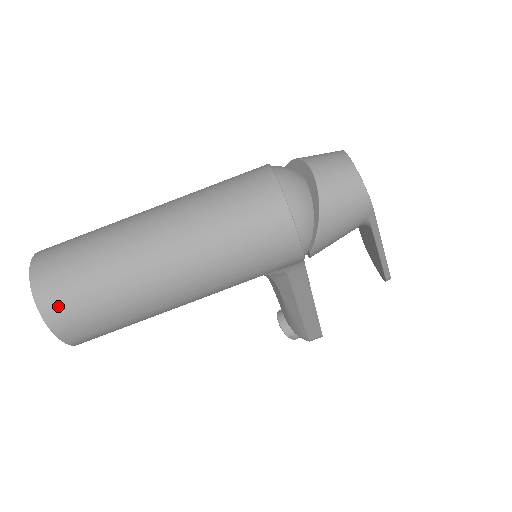
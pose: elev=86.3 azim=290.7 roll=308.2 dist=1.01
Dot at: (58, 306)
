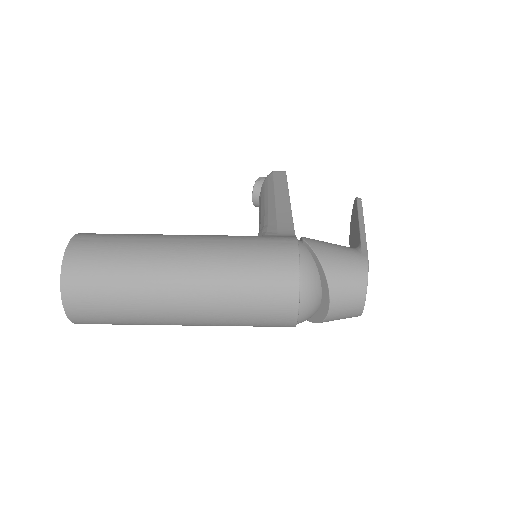
Dot at: occluded
